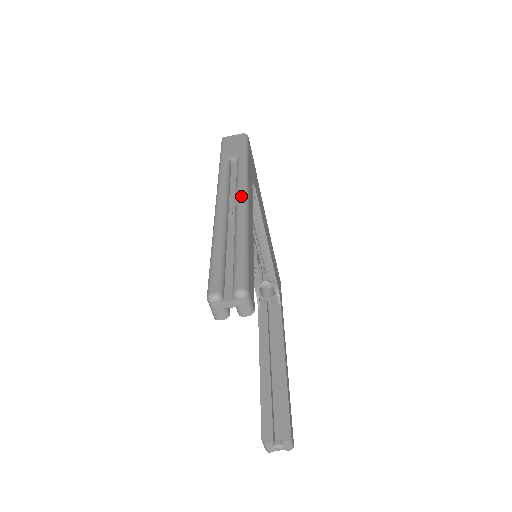
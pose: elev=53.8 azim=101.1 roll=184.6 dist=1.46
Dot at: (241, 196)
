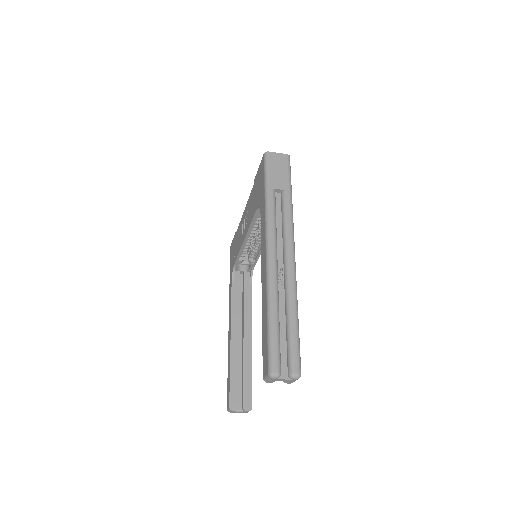
Dot at: (291, 254)
